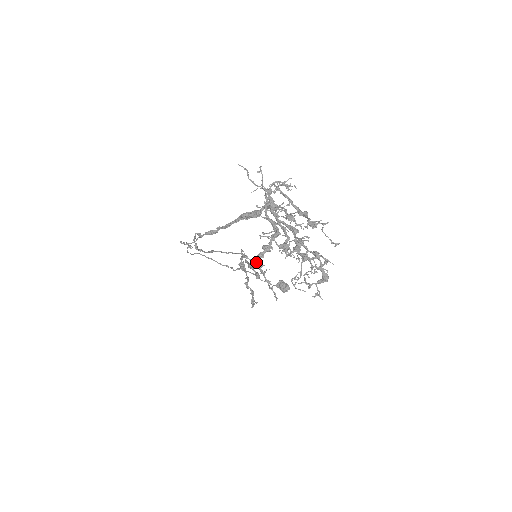
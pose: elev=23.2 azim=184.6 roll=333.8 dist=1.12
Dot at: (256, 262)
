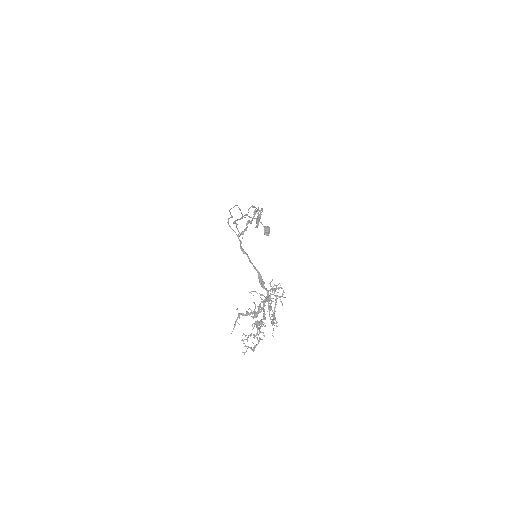
Dot at: (239, 314)
